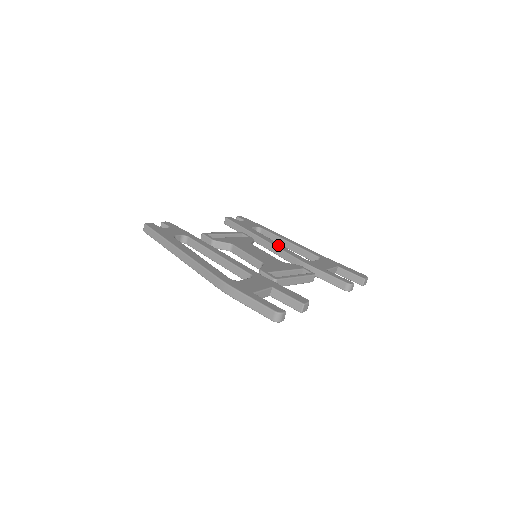
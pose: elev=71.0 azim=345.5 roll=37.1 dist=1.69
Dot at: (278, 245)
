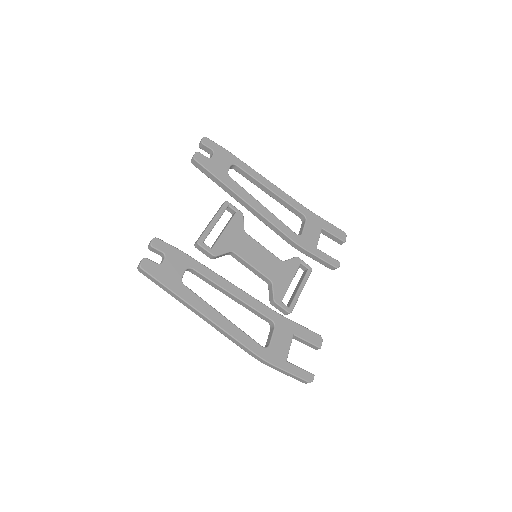
Dot at: (267, 214)
